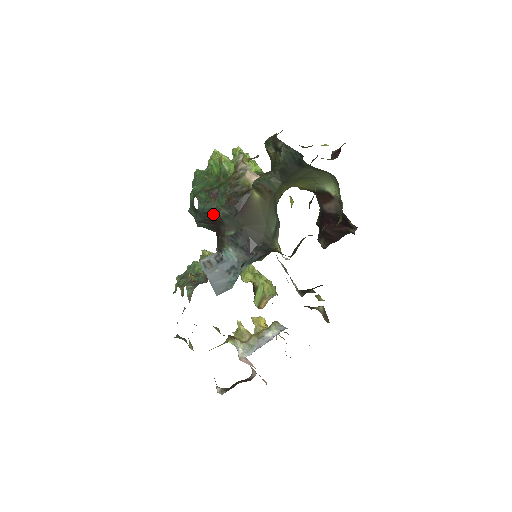
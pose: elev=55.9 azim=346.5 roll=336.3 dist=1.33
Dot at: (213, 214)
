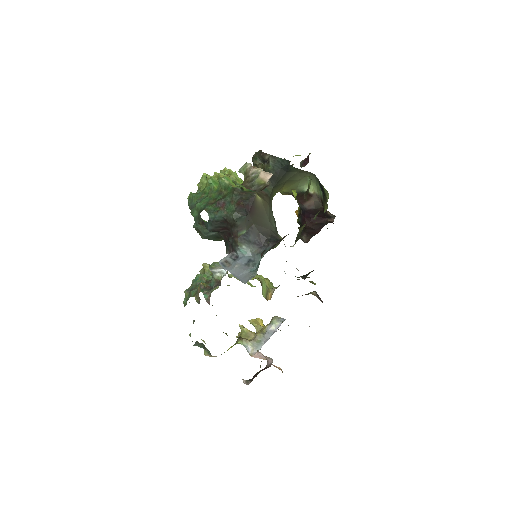
Dot at: (224, 220)
